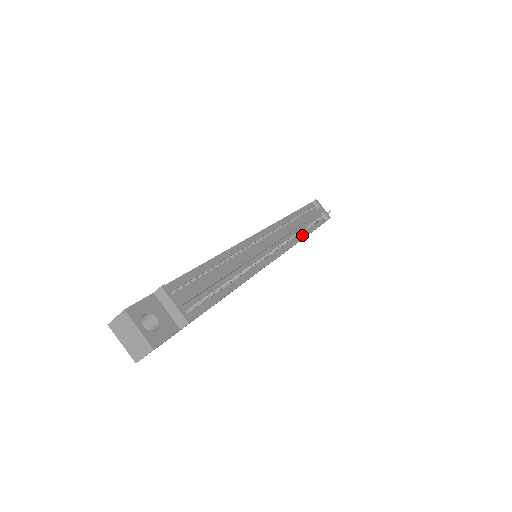
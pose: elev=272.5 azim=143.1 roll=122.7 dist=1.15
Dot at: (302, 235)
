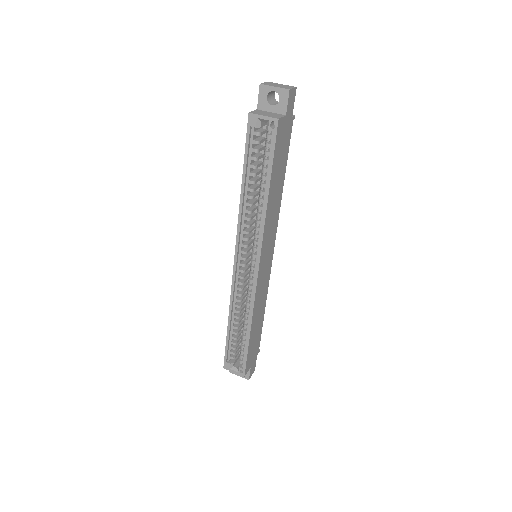
Dot at: occluded
